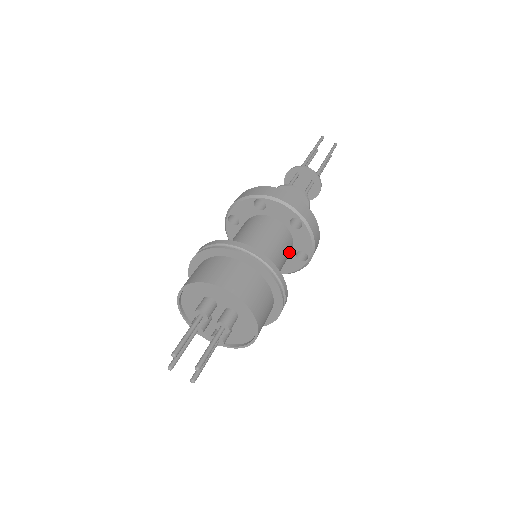
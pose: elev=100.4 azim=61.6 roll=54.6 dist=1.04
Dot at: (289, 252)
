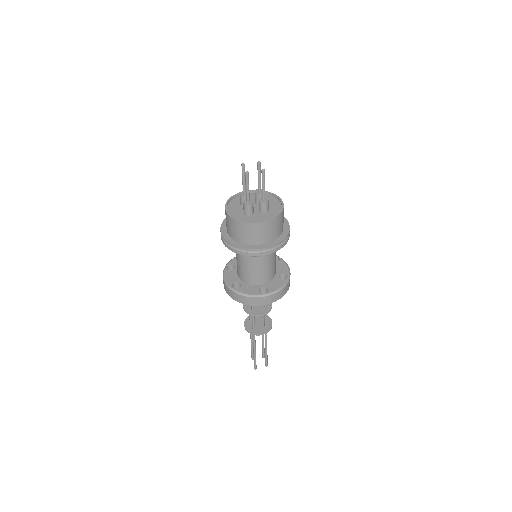
Dot at: (266, 277)
